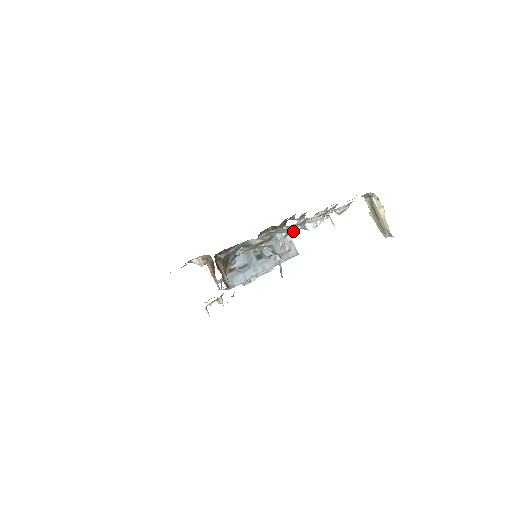
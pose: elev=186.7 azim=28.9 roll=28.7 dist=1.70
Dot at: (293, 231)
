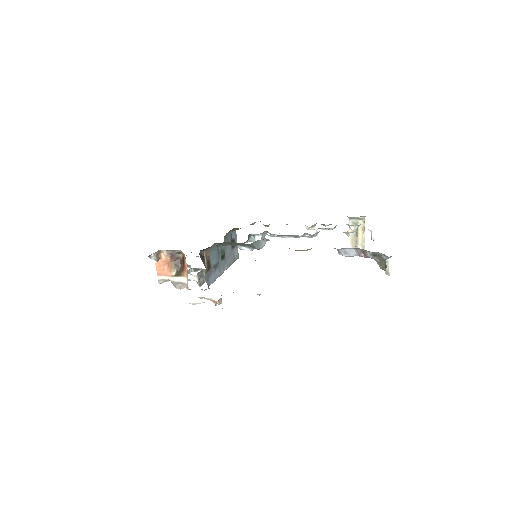
Dot at: (312, 237)
